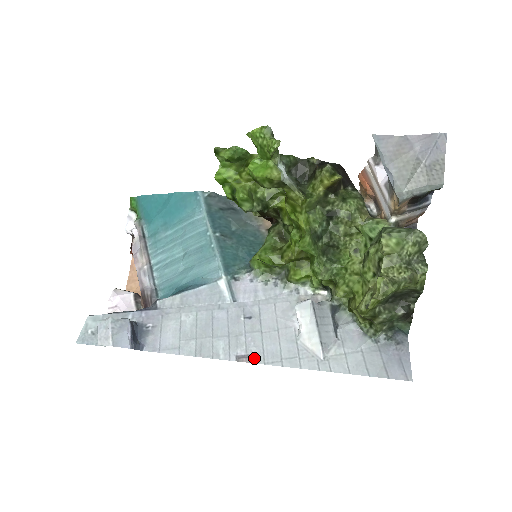
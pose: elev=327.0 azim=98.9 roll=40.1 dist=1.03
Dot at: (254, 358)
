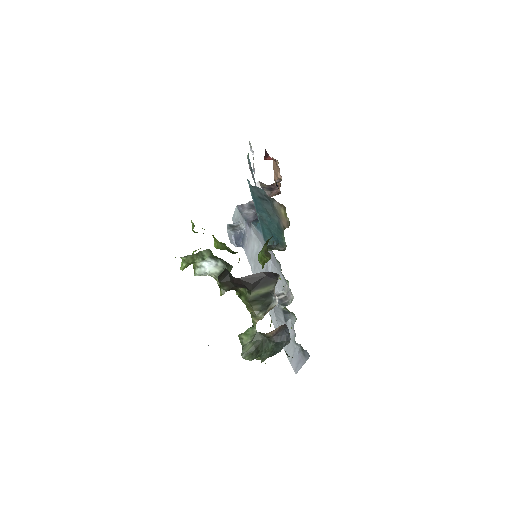
Dot at: occluded
